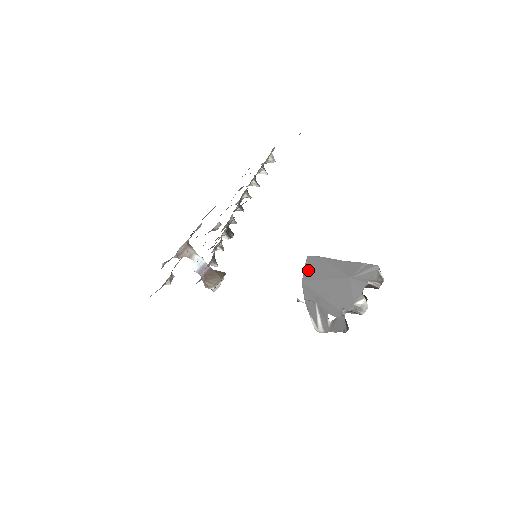
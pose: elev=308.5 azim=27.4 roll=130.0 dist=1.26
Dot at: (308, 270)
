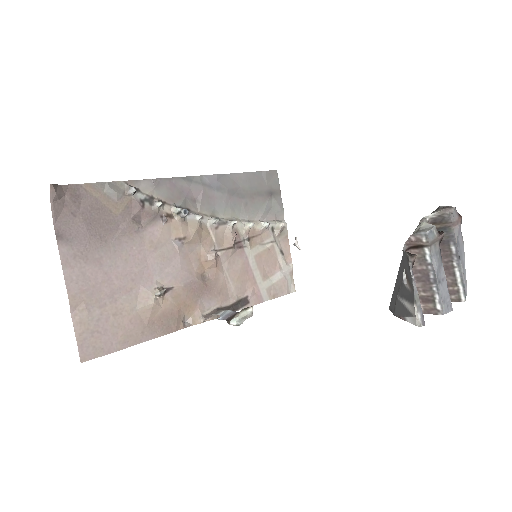
Dot at: occluded
